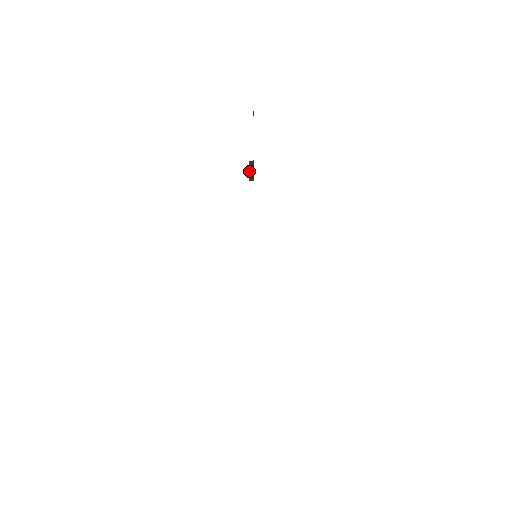
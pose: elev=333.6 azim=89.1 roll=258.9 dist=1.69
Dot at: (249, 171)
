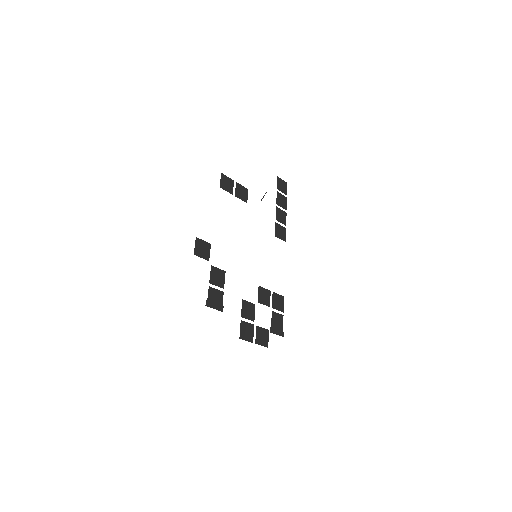
Dot at: (263, 196)
